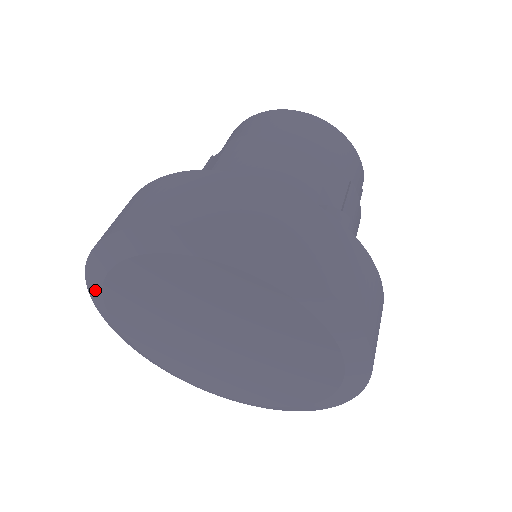
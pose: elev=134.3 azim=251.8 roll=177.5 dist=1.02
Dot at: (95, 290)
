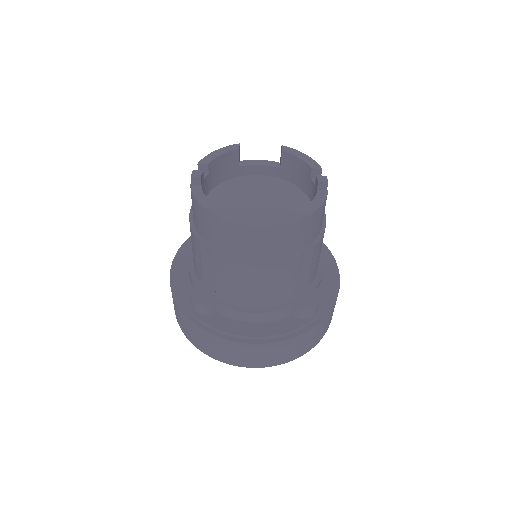
Dot at: occluded
